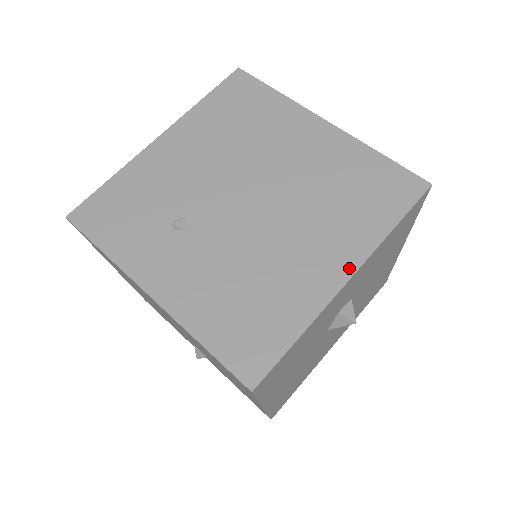
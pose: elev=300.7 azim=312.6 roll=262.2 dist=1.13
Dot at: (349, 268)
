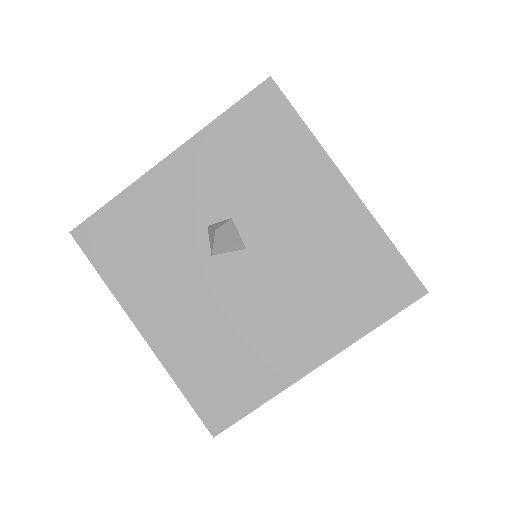
Dot at: (175, 153)
